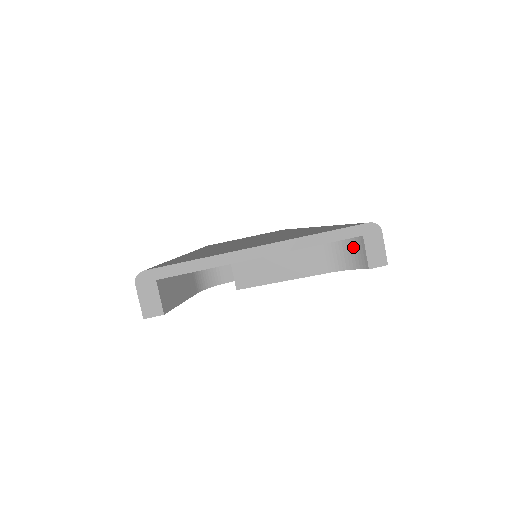
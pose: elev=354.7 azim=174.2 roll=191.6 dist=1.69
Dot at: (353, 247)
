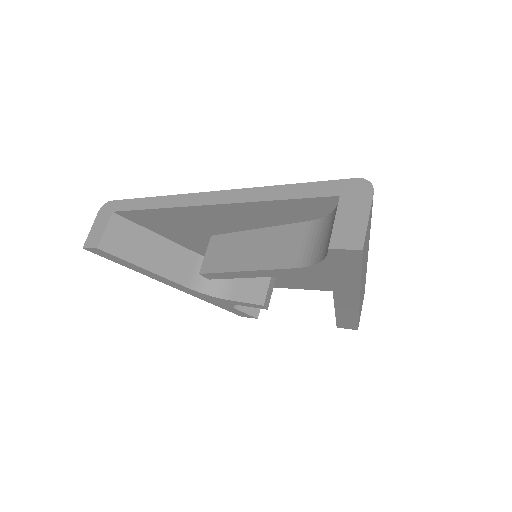
Dot at: (332, 223)
